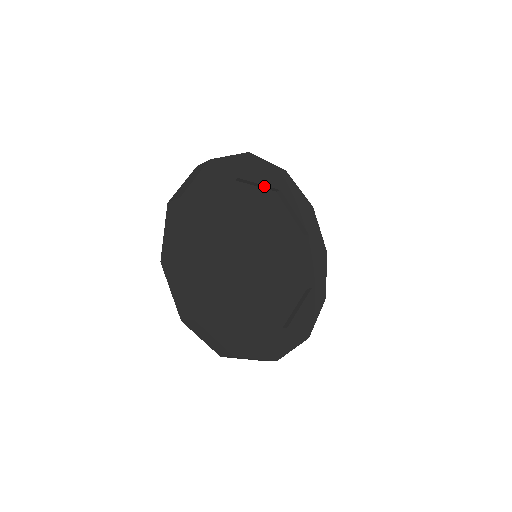
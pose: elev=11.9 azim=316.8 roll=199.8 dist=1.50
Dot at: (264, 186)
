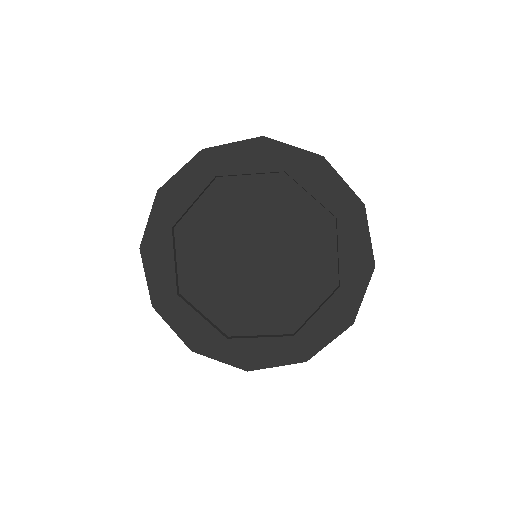
Dot at: (199, 195)
